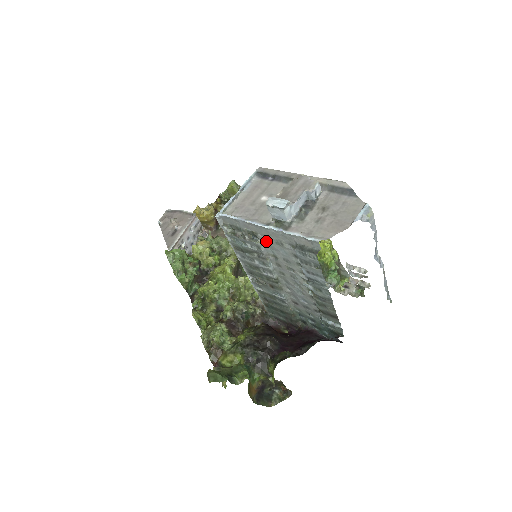
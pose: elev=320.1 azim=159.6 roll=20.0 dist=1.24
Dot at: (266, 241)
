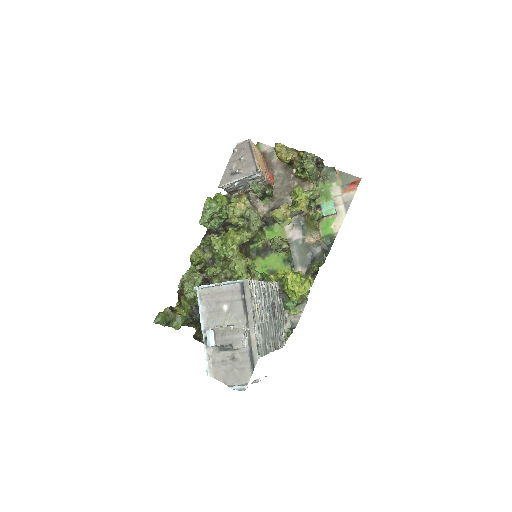
Dot at: occluded
